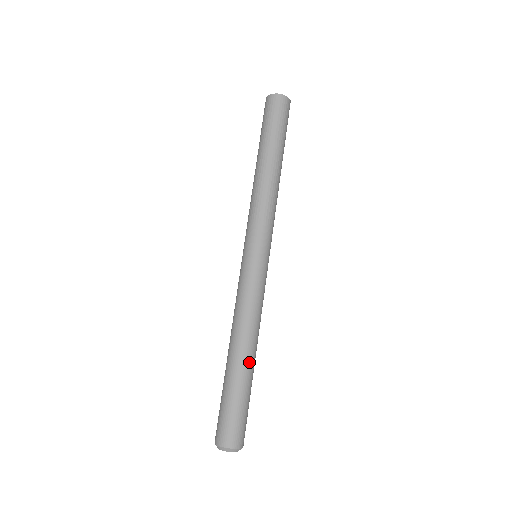
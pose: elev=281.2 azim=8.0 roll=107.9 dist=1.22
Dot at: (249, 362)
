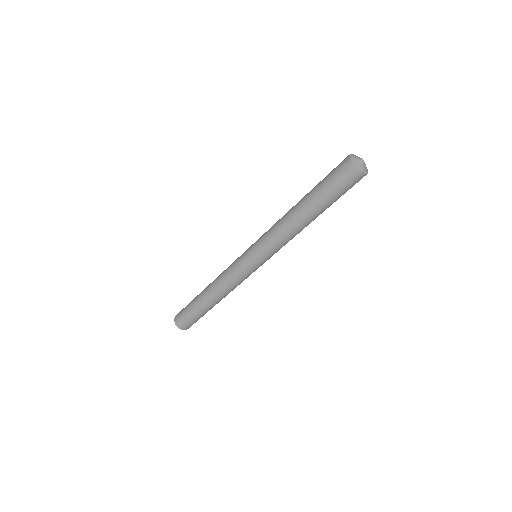
Dot at: (210, 304)
